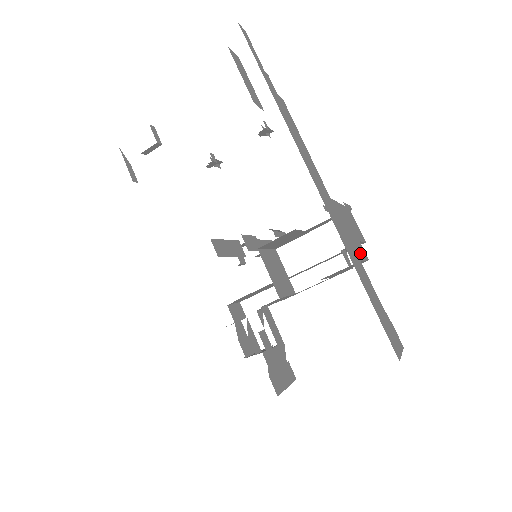
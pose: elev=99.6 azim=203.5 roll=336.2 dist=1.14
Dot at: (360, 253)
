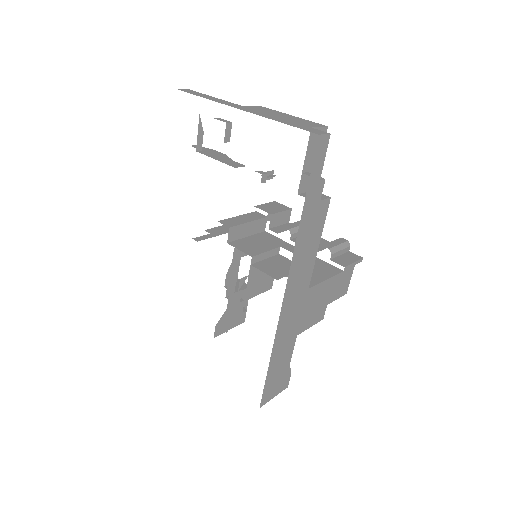
Dot at: (308, 324)
